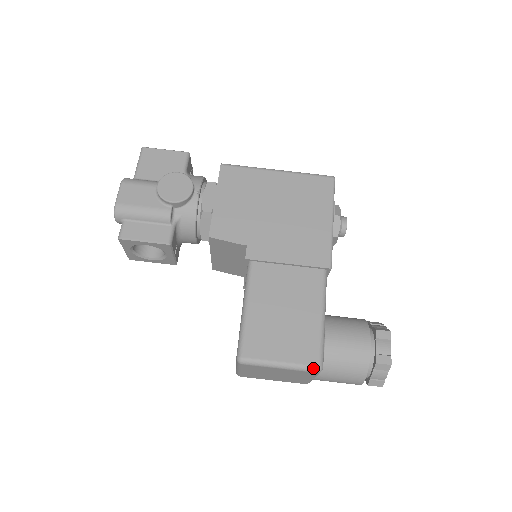
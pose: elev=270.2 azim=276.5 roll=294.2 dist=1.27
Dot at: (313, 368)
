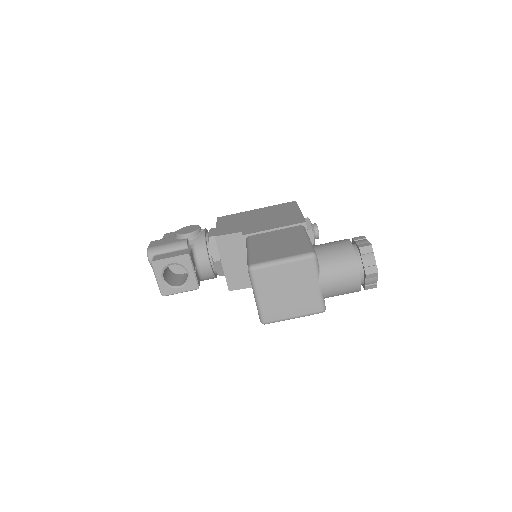
Dot at: (308, 254)
